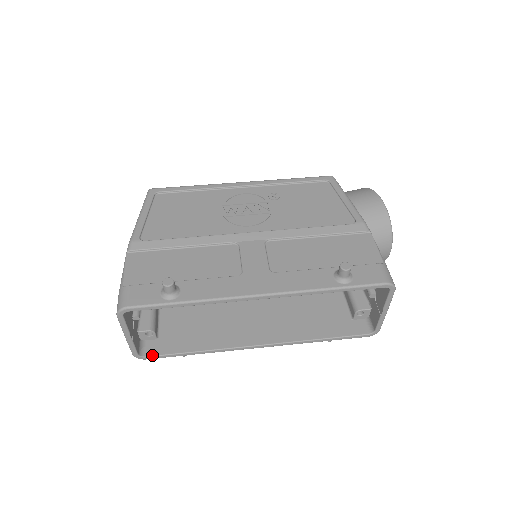
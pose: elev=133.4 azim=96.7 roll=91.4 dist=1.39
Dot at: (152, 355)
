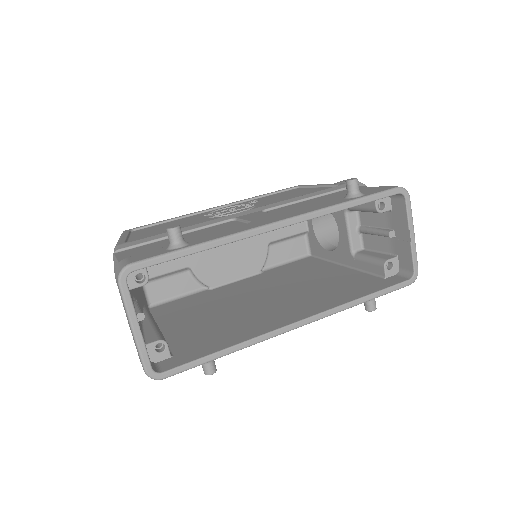
Dot at: (171, 368)
